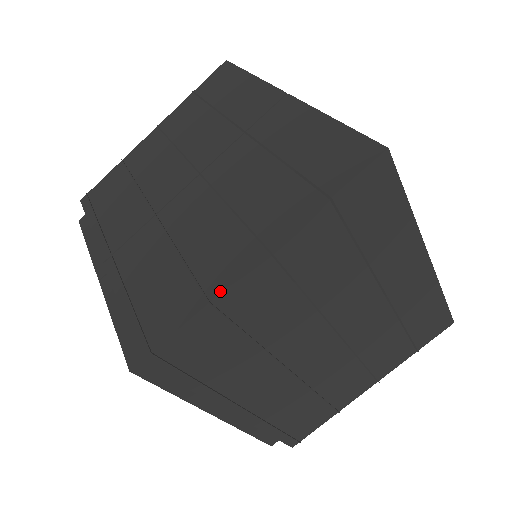
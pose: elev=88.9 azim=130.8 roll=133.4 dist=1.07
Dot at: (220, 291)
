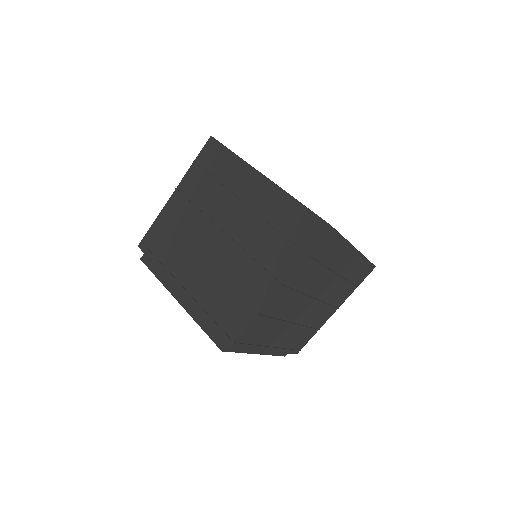
Dot at: (261, 308)
